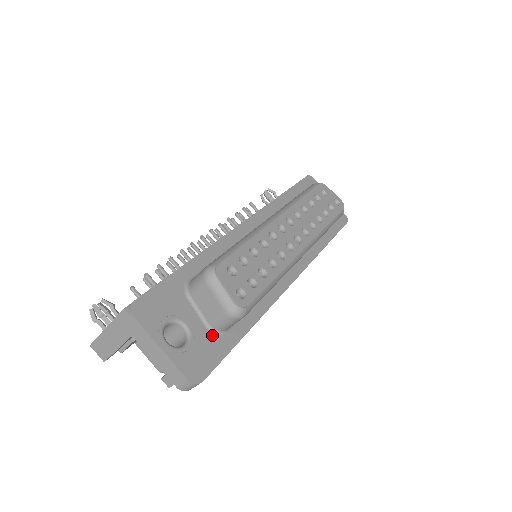
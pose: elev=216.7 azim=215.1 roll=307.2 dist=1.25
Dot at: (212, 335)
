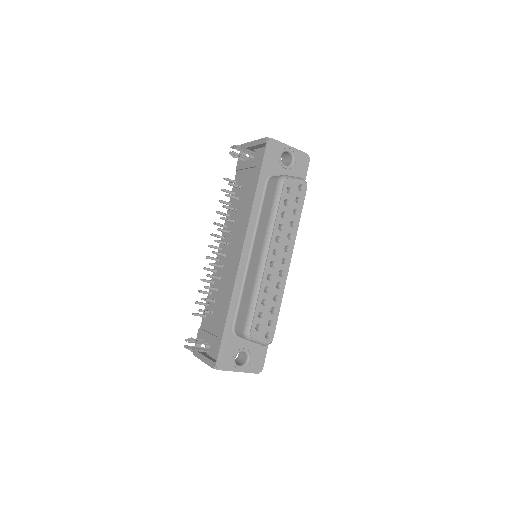
Dot at: (257, 344)
